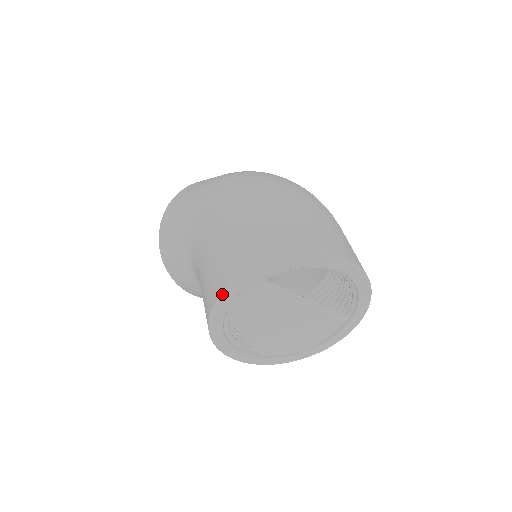
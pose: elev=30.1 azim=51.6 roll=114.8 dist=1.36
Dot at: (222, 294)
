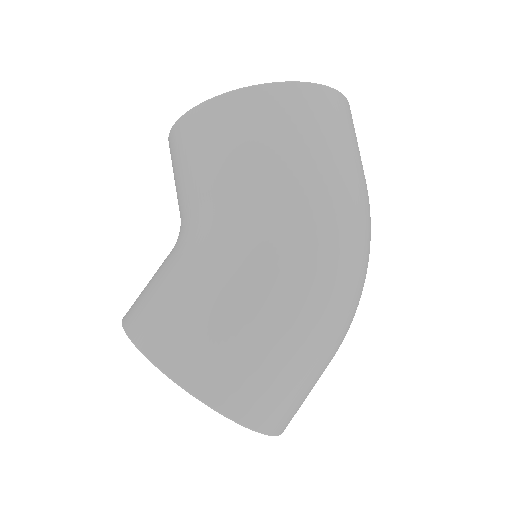
Dot at: (183, 388)
